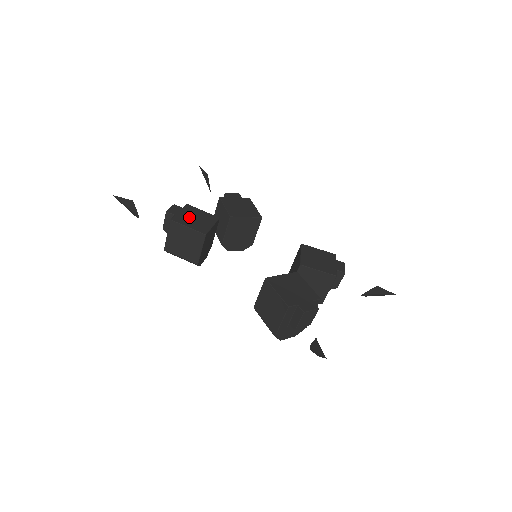
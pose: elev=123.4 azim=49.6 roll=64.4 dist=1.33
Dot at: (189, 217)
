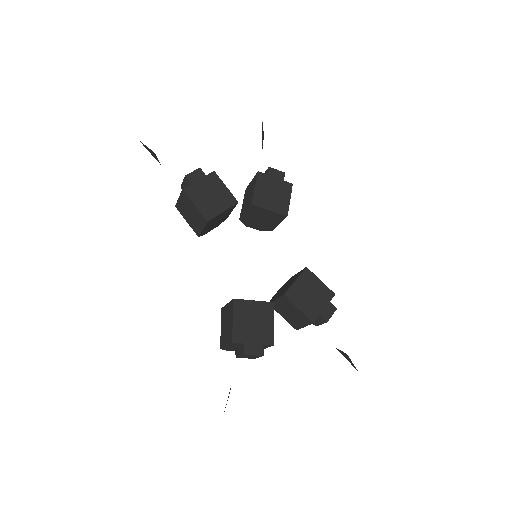
Dot at: (205, 191)
